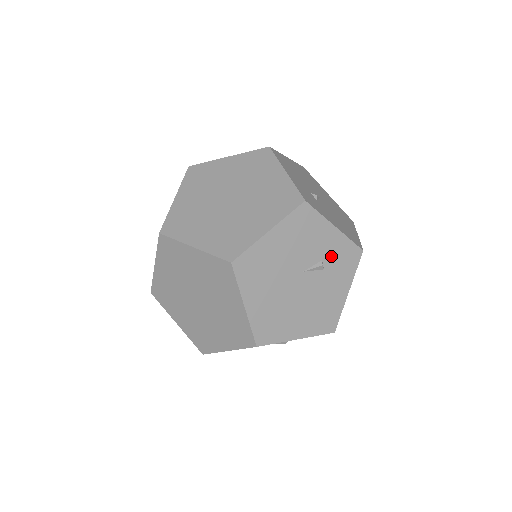
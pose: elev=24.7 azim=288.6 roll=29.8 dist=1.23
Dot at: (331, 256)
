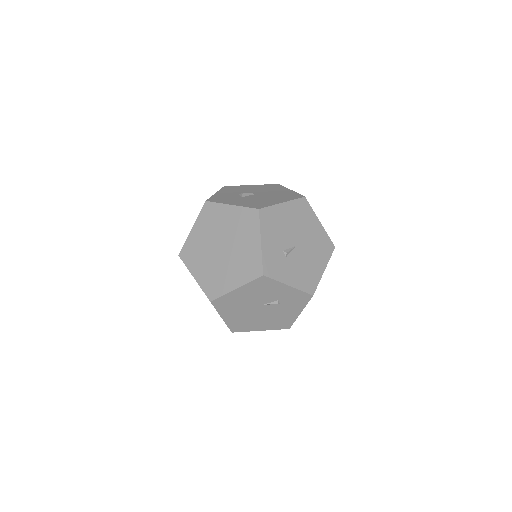
Dot at: (286, 298)
